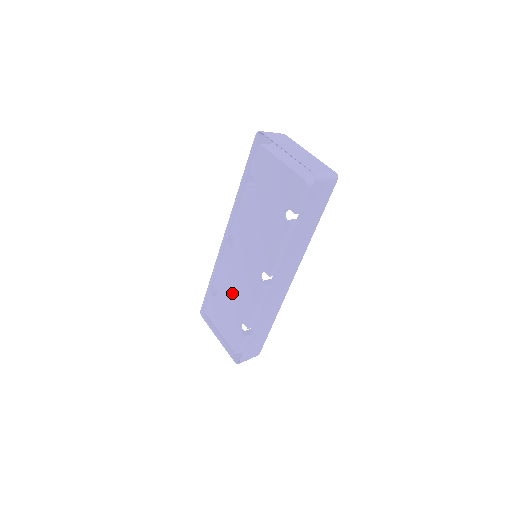
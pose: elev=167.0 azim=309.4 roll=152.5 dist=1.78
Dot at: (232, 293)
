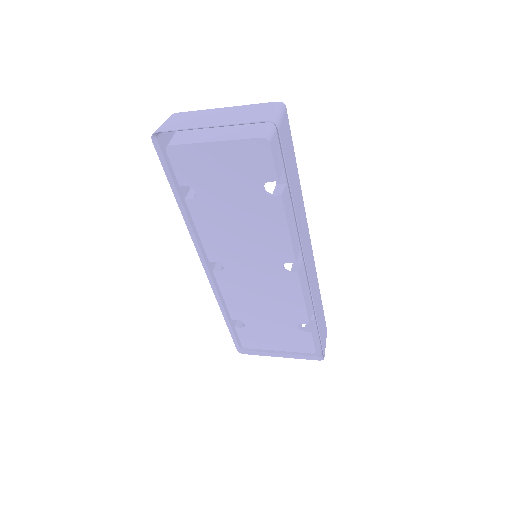
Dot at: (262, 309)
